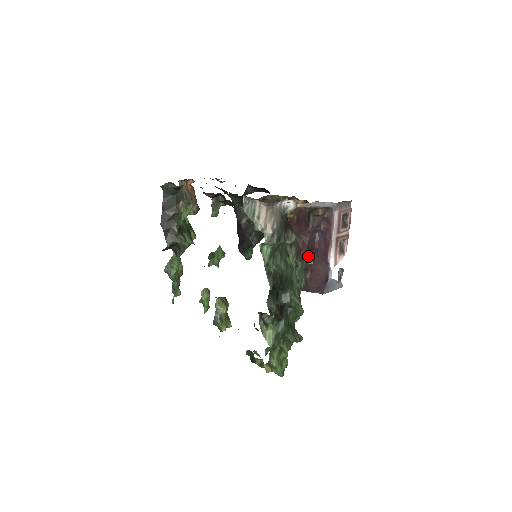
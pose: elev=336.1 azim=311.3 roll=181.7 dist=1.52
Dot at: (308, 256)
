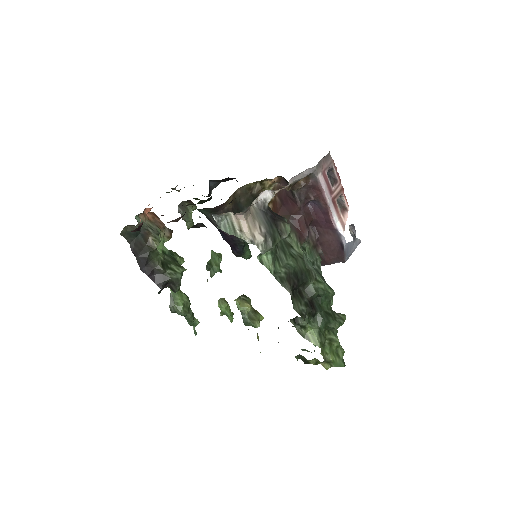
Dot at: (311, 232)
